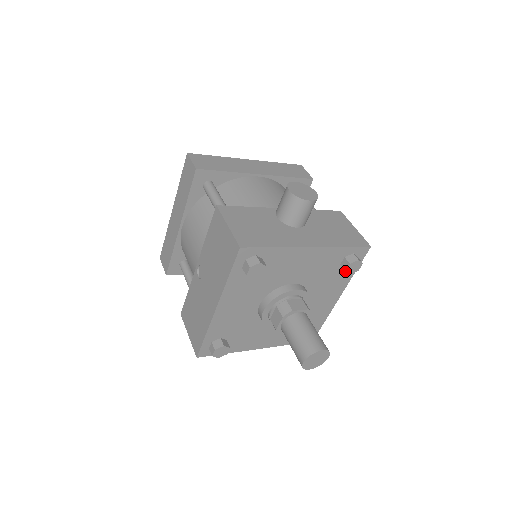
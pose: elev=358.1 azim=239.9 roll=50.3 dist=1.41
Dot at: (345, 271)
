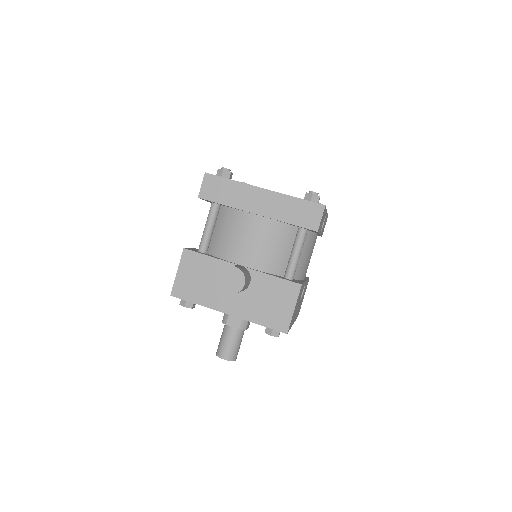
Dot at: occluded
